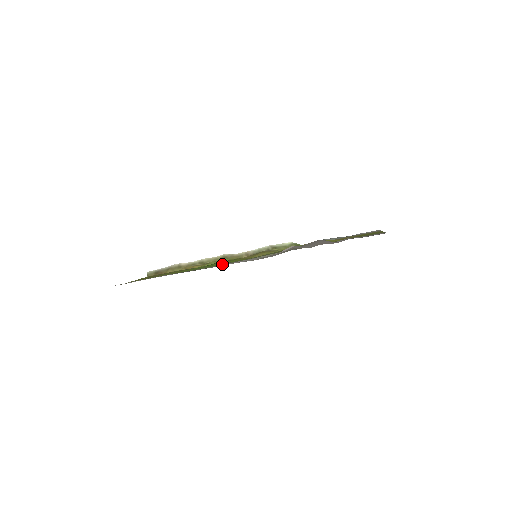
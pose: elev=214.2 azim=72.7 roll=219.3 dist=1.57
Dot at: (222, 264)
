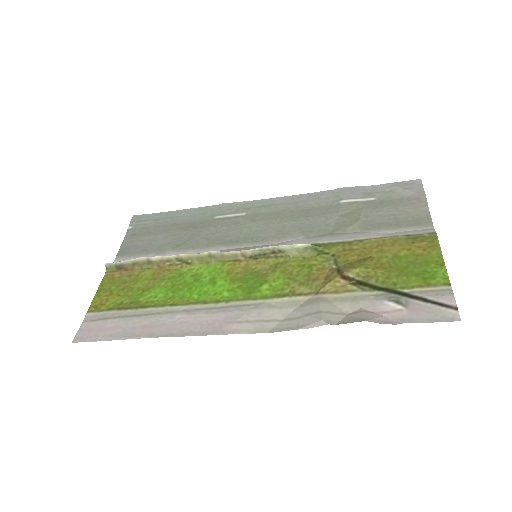
Dot at: (216, 299)
